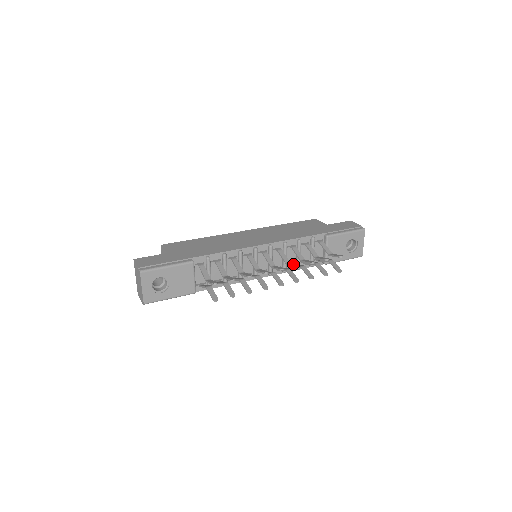
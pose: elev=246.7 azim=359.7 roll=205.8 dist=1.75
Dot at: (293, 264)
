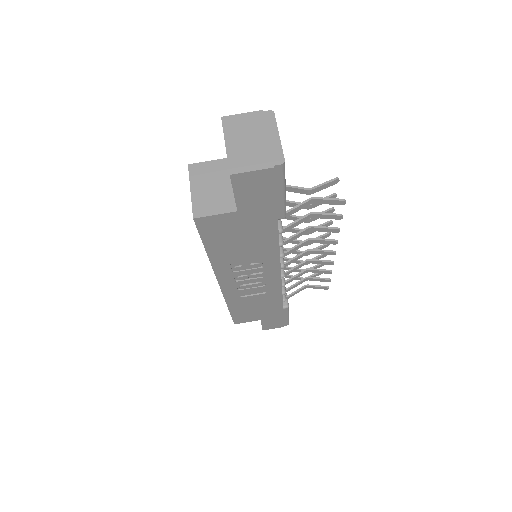
Dot at: (318, 247)
